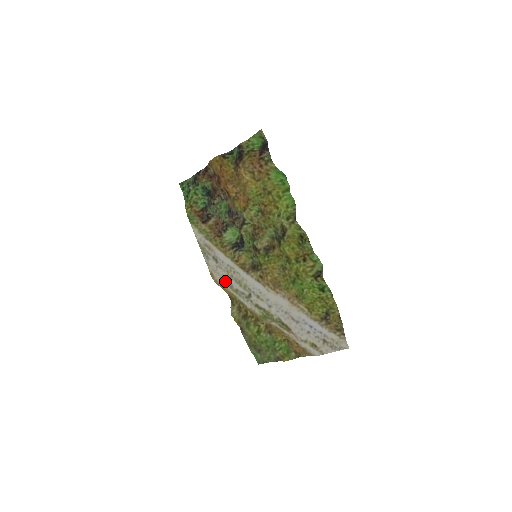
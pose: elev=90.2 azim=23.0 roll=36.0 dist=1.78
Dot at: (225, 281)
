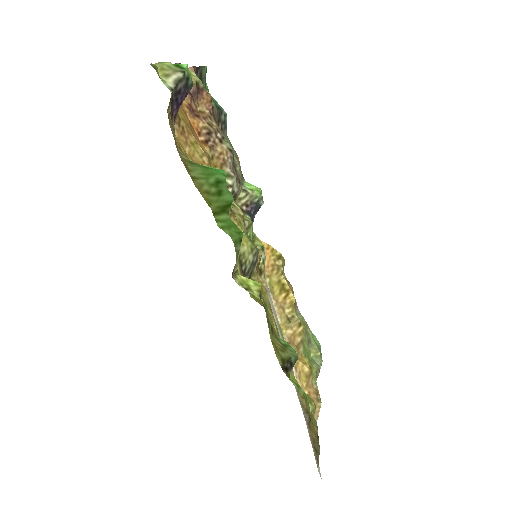
Dot at: occluded
